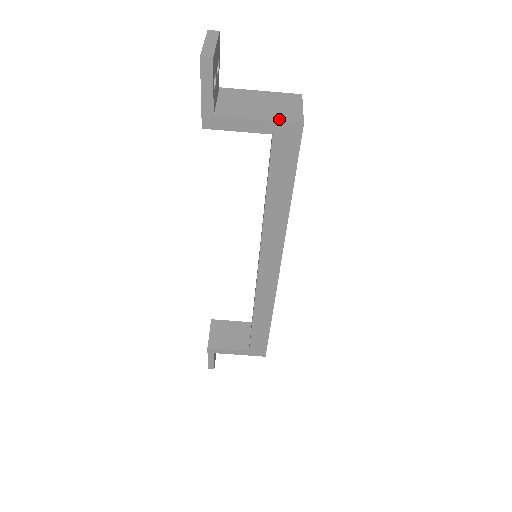
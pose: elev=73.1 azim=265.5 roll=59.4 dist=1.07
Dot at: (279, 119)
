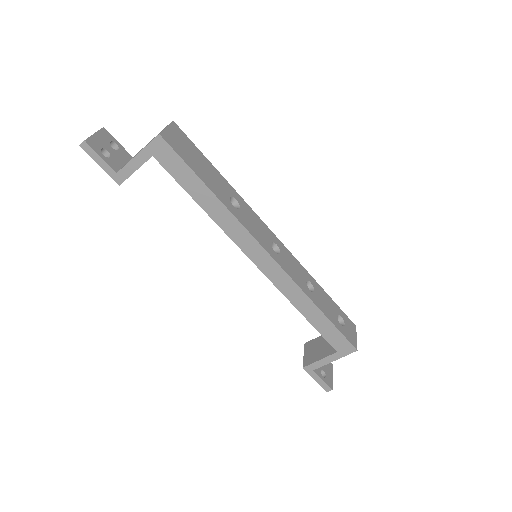
Dot at: (148, 144)
